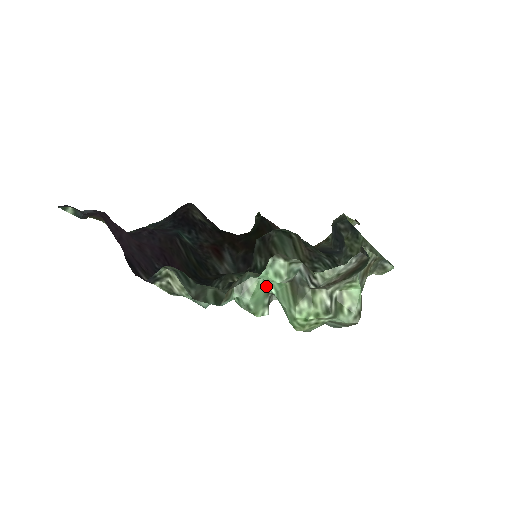
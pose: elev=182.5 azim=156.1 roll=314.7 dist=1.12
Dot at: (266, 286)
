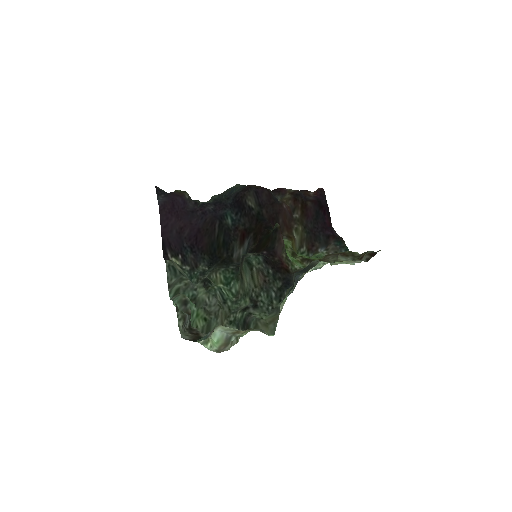
Dot at: (192, 304)
